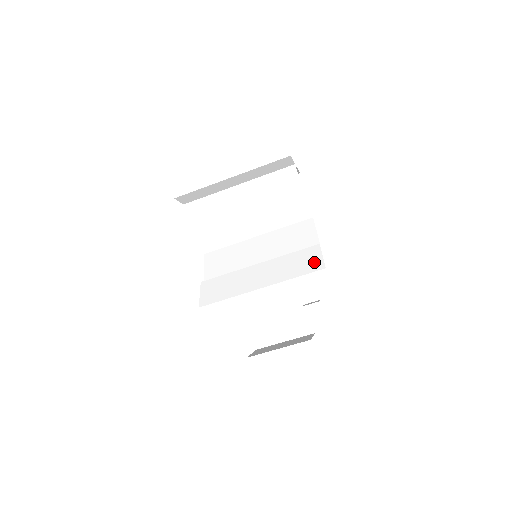
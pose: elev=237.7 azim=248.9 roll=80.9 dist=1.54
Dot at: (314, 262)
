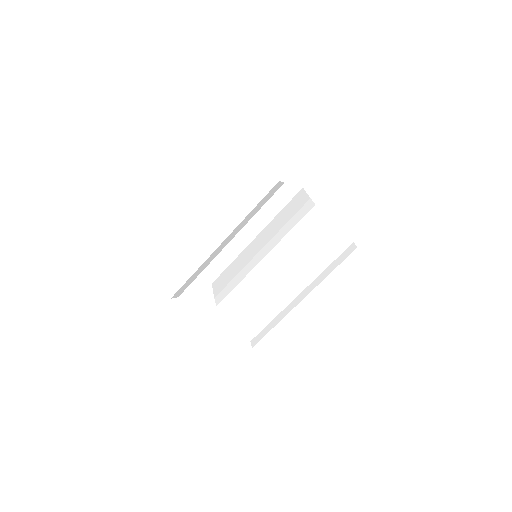
Dot at: (370, 277)
